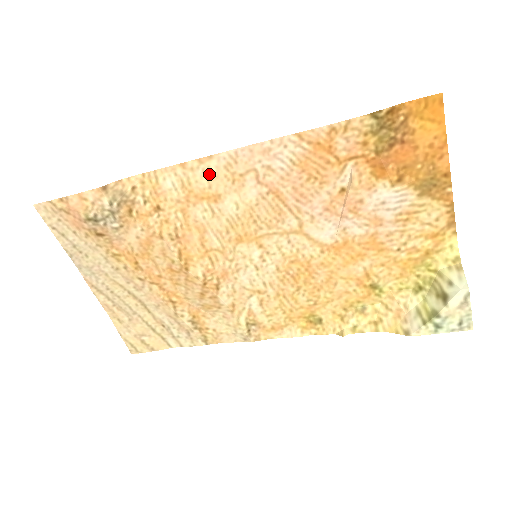
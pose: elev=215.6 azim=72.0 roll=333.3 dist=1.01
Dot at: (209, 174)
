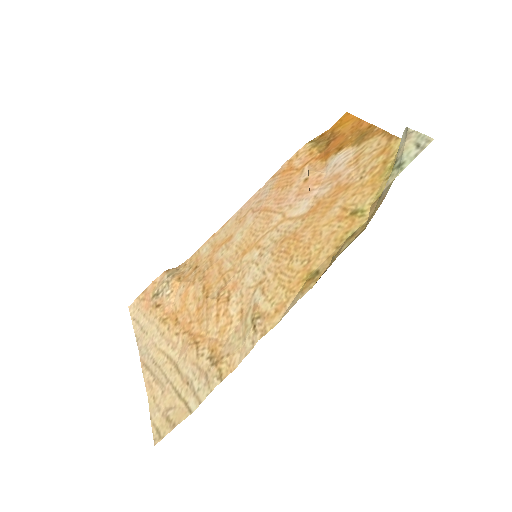
Dot at: (227, 229)
